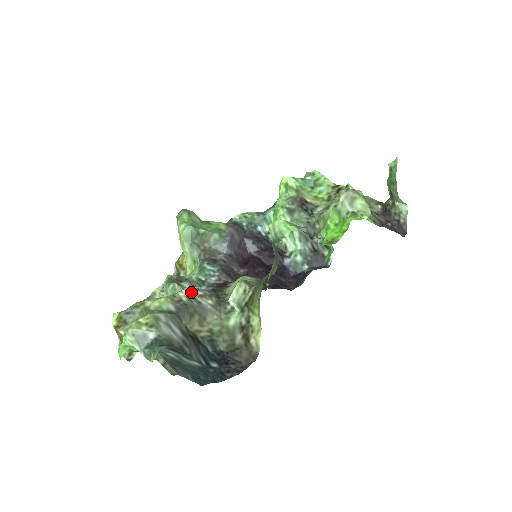
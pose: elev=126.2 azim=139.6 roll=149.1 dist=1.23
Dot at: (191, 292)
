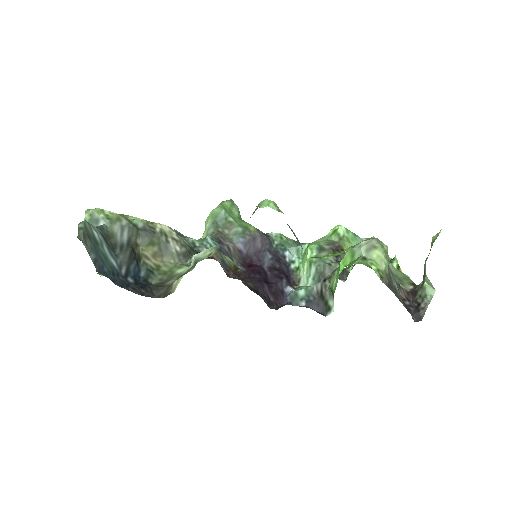
Dot at: (168, 231)
